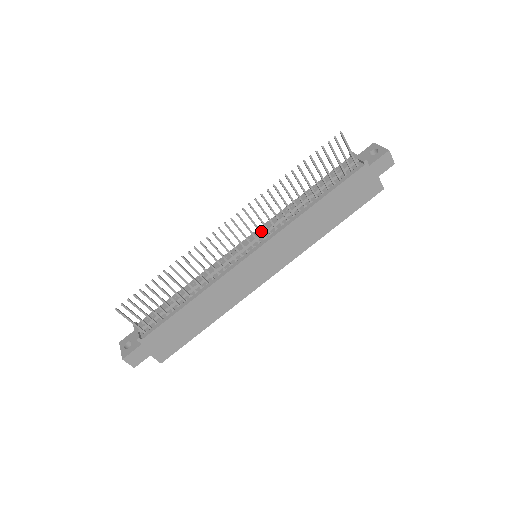
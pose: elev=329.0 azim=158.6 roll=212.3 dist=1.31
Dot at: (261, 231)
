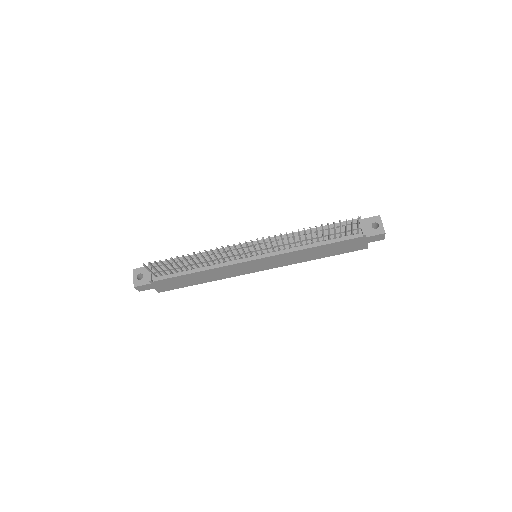
Dot at: (268, 245)
